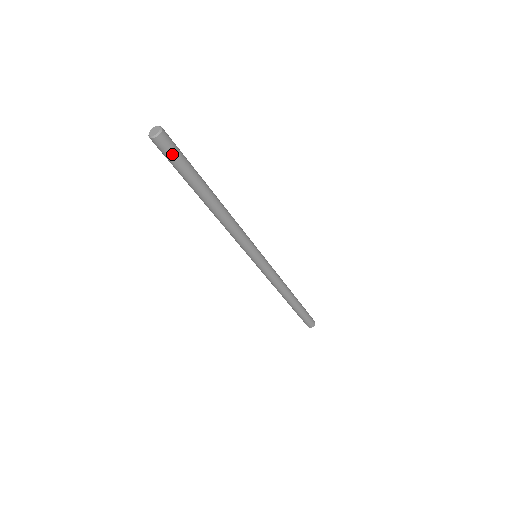
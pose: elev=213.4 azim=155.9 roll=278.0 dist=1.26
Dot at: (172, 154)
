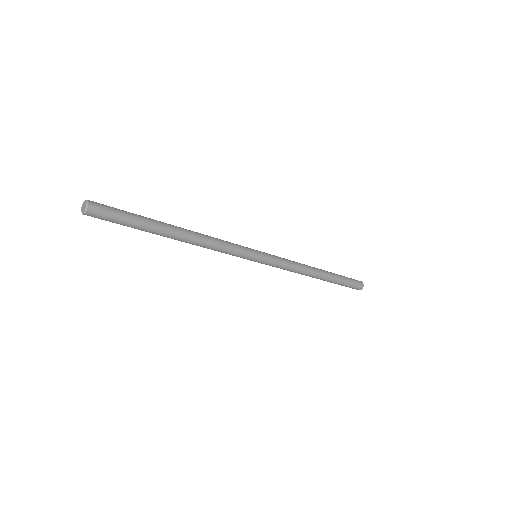
Dot at: (109, 219)
